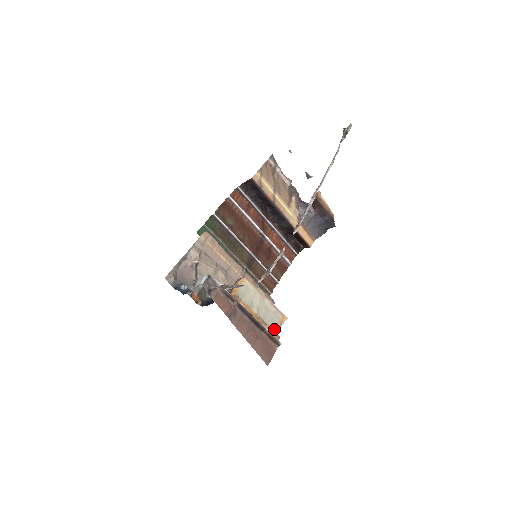
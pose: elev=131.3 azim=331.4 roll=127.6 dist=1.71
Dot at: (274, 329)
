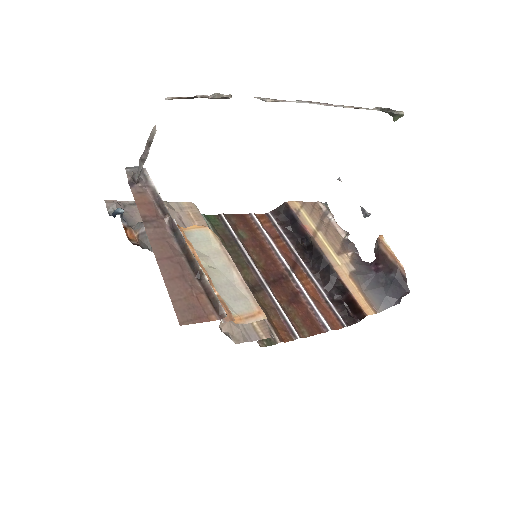
Dot at: (232, 313)
